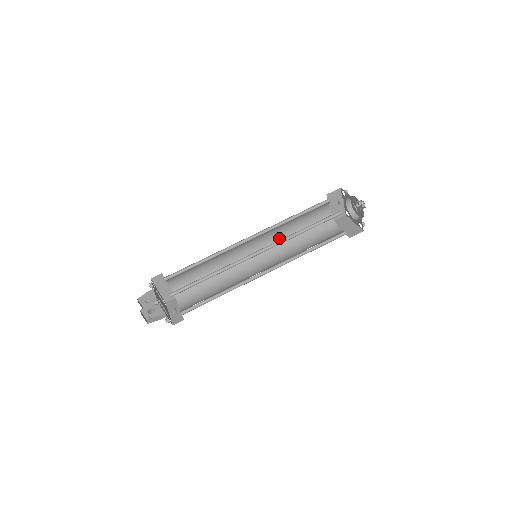
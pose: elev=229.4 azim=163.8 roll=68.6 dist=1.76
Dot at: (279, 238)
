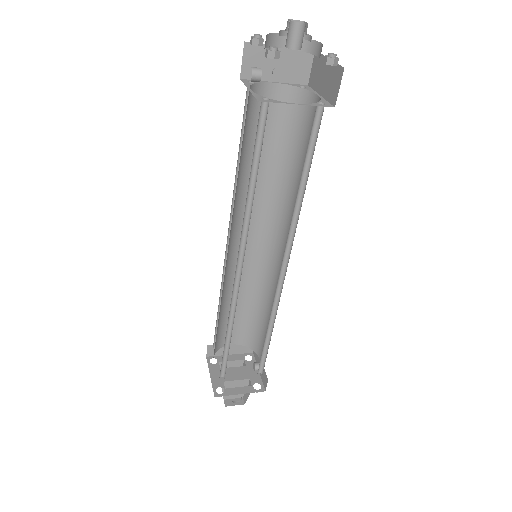
Dot at: (265, 195)
